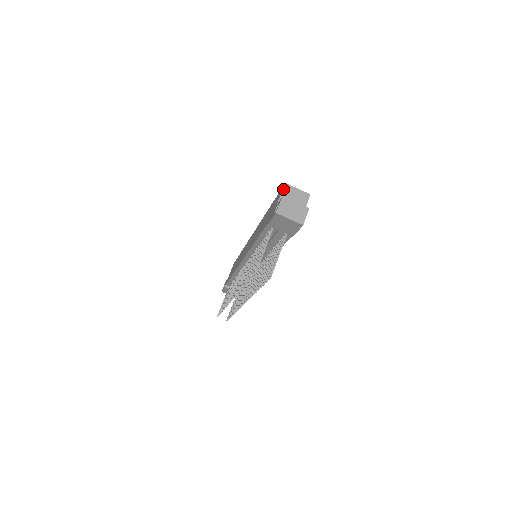
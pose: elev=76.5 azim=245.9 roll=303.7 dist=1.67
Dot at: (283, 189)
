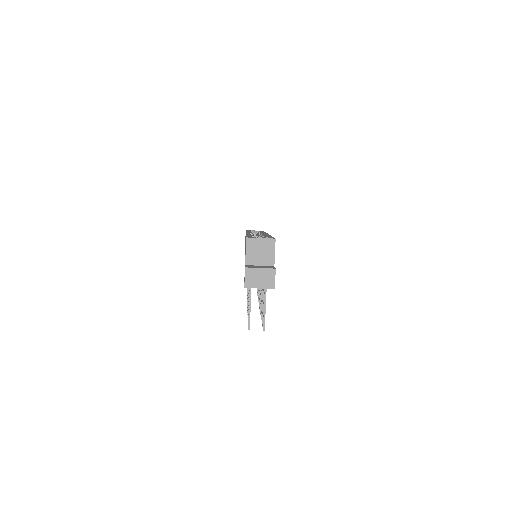
Dot at: (246, 245)
